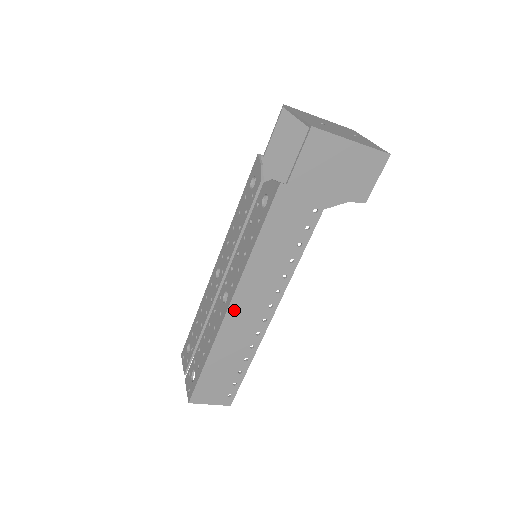
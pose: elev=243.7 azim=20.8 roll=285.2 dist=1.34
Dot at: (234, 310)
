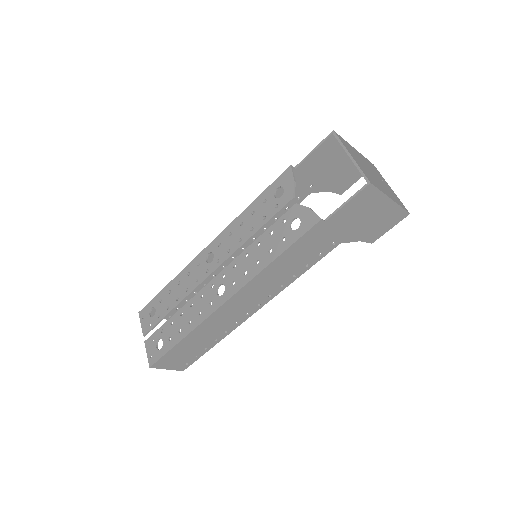
Dot at: (228, 305)
